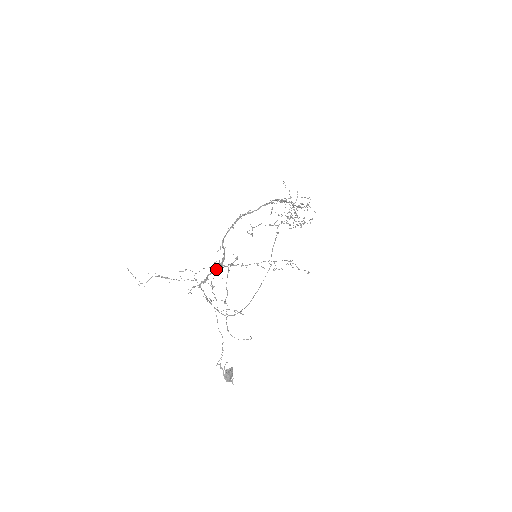
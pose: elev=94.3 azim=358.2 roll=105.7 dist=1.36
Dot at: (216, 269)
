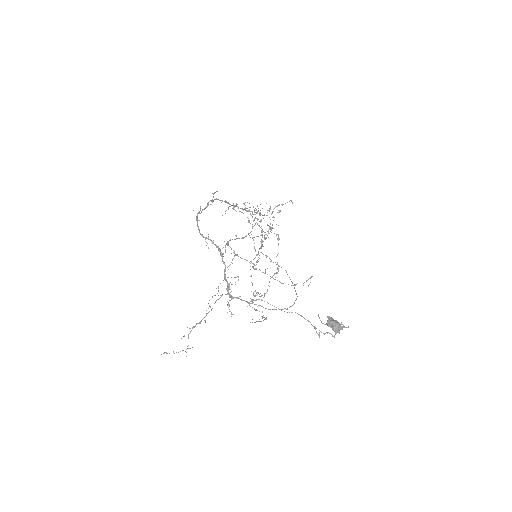
Dot at: occluded
